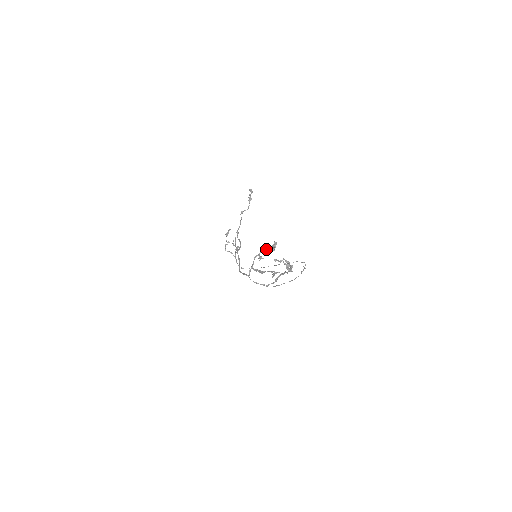
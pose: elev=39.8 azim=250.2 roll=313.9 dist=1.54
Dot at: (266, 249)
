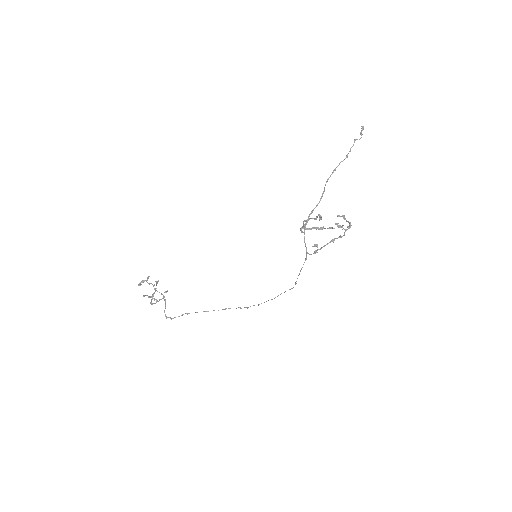
Dot at: (312, 218)
